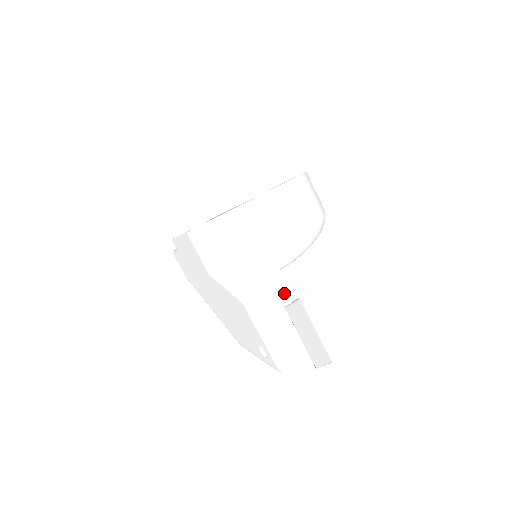
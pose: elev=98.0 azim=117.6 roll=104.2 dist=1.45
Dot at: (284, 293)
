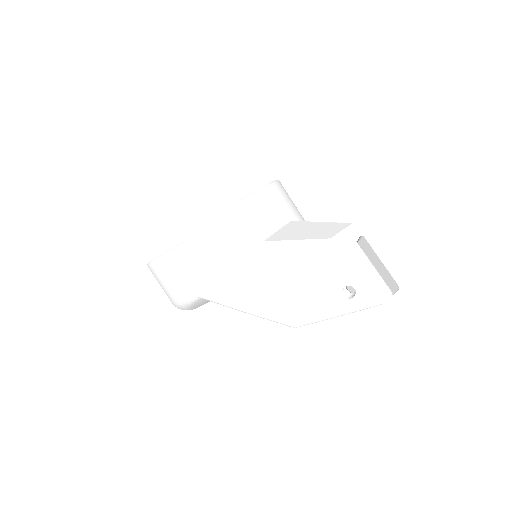
Dot at: (352, 231)
